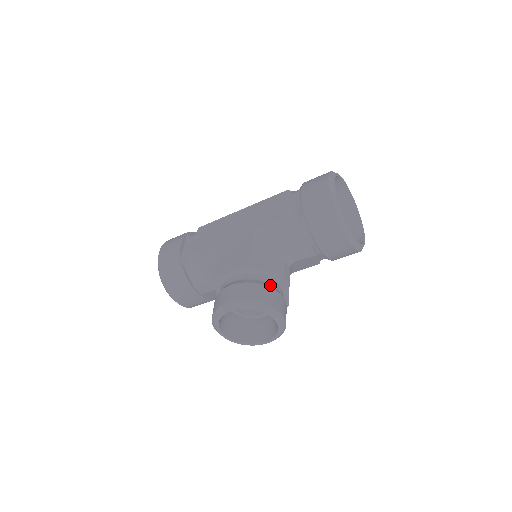
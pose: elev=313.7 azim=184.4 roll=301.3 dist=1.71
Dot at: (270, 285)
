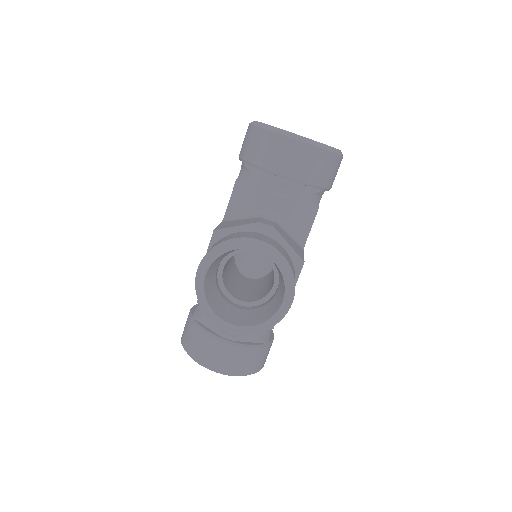
Dot at: occluded
